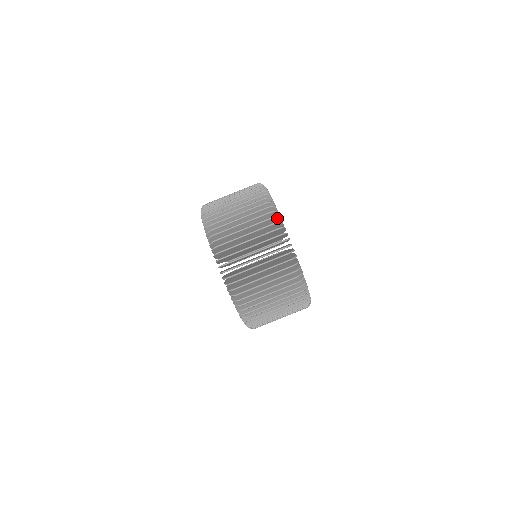
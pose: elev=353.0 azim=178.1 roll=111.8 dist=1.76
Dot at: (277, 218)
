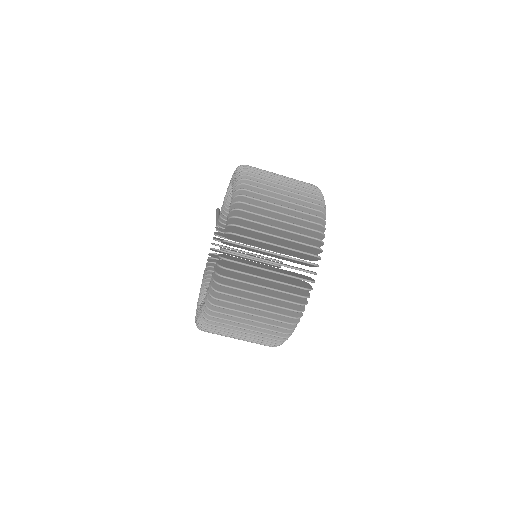
Dot at: (319, 250)
